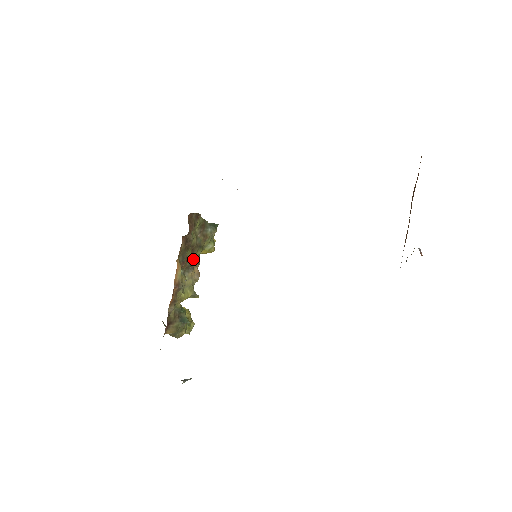
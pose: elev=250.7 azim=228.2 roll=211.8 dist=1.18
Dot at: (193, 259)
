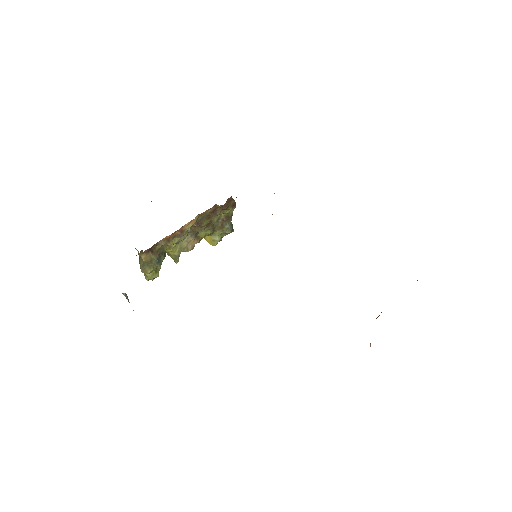
Dot at: (201, 232)
